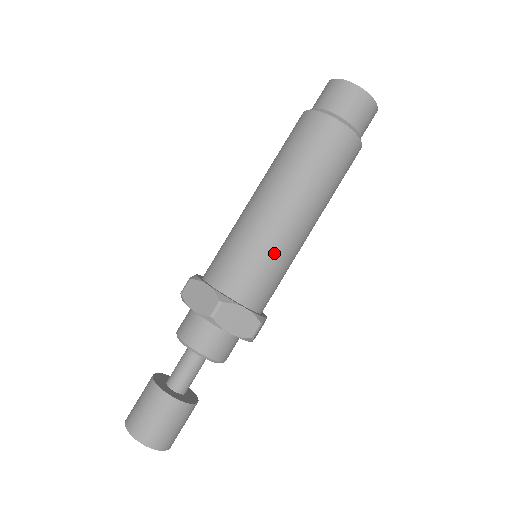
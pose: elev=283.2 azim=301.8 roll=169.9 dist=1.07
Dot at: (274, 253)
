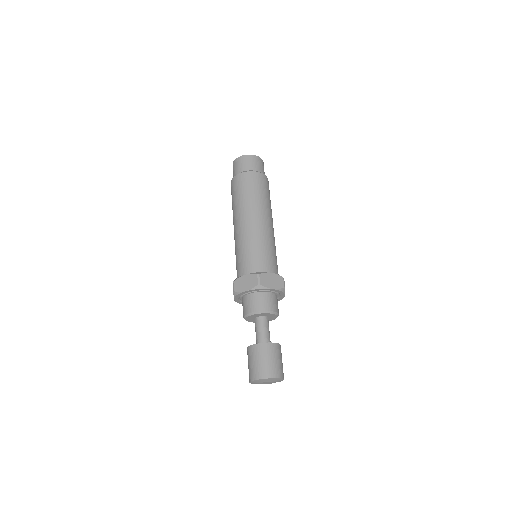
Dot at: (265, 242)
